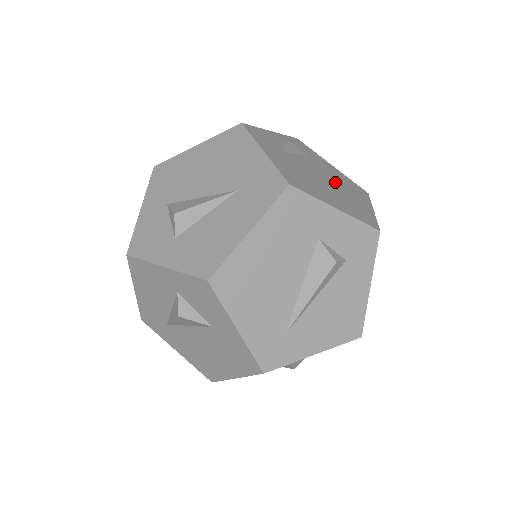
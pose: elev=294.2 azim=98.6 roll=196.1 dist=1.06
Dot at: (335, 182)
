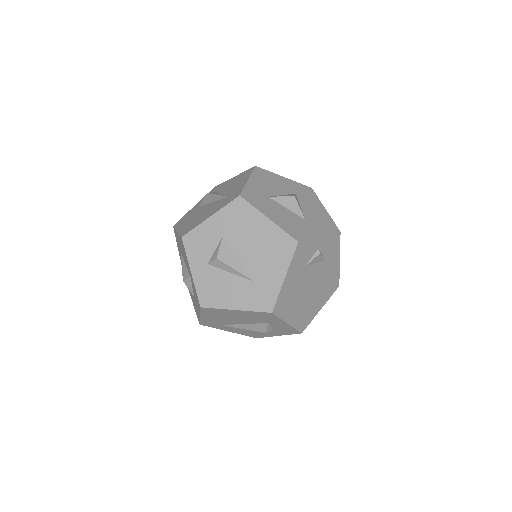
Dot at: (318, 287)
